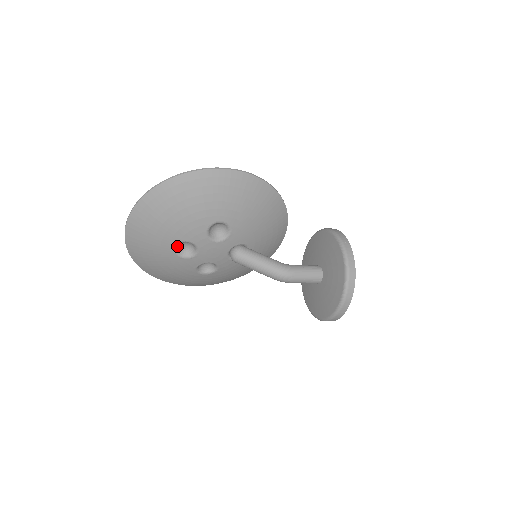
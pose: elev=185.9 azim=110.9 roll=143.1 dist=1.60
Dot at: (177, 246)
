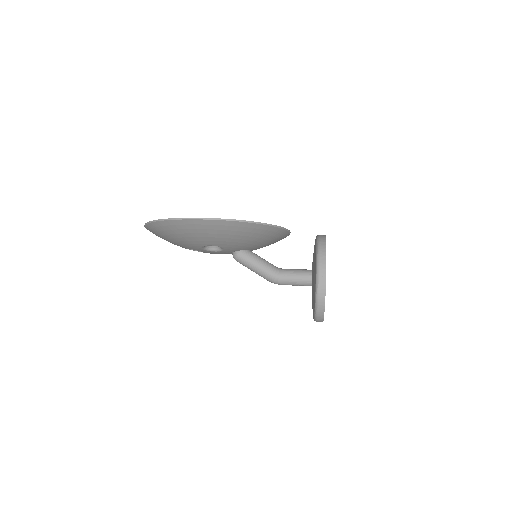
Dot at: occluded
